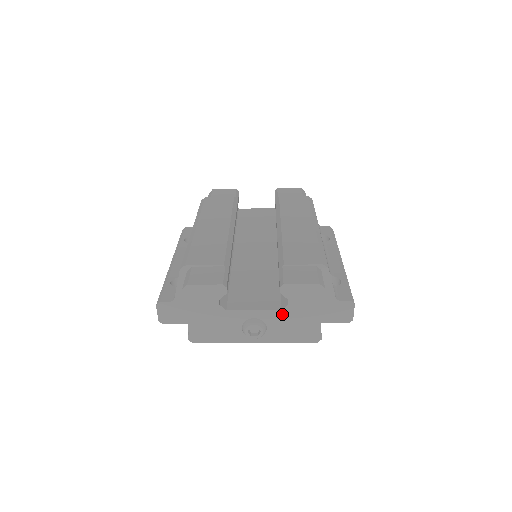
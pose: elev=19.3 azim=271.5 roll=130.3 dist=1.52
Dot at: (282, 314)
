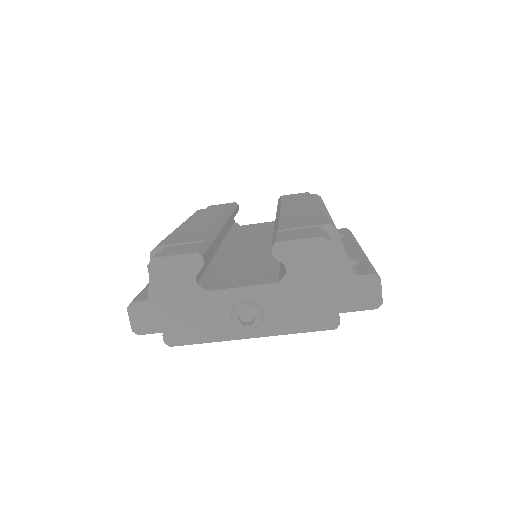
Dot at: (281, 289)
